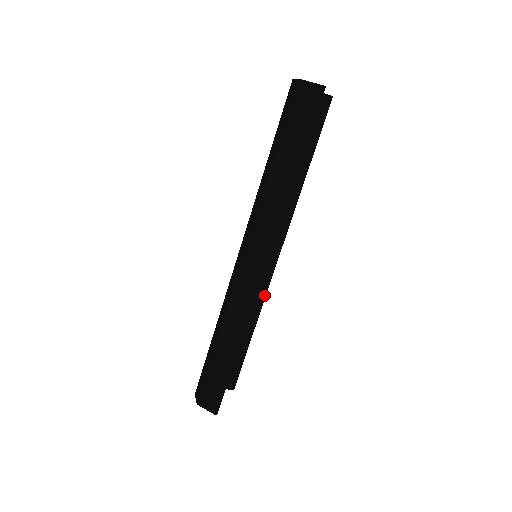
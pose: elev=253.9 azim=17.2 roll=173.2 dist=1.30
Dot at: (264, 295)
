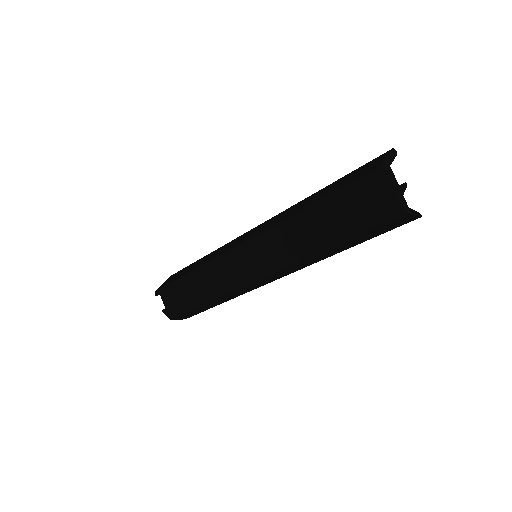
Dot at: occluded
